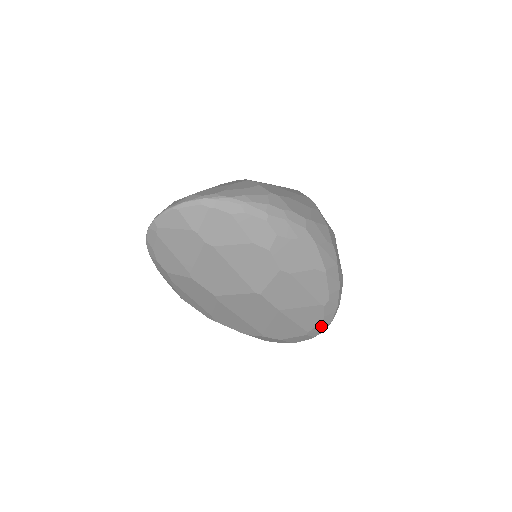
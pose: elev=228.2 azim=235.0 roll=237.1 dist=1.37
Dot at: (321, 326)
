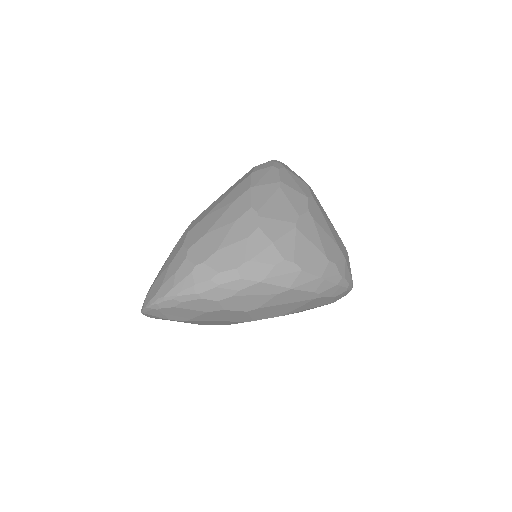
Dot at: (340, 295)
